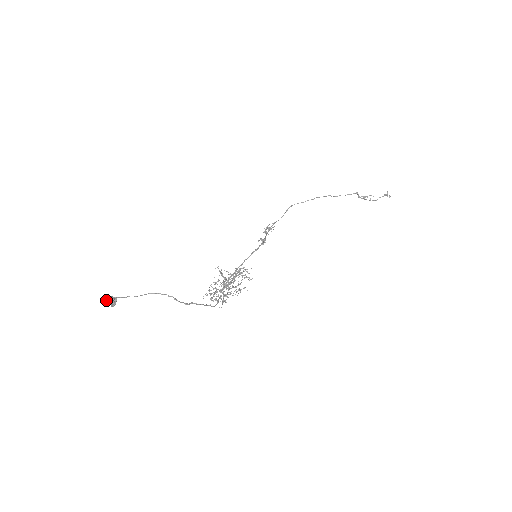
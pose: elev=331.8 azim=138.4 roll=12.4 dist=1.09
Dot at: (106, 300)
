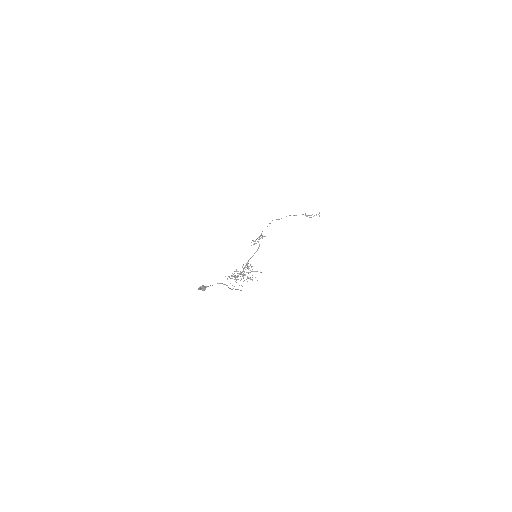
Dot at: (201, 287)
